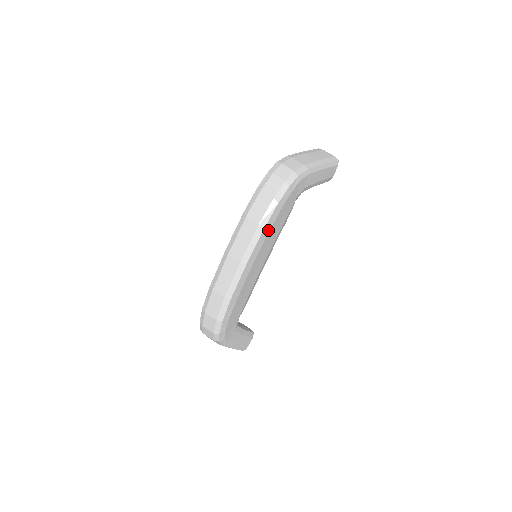
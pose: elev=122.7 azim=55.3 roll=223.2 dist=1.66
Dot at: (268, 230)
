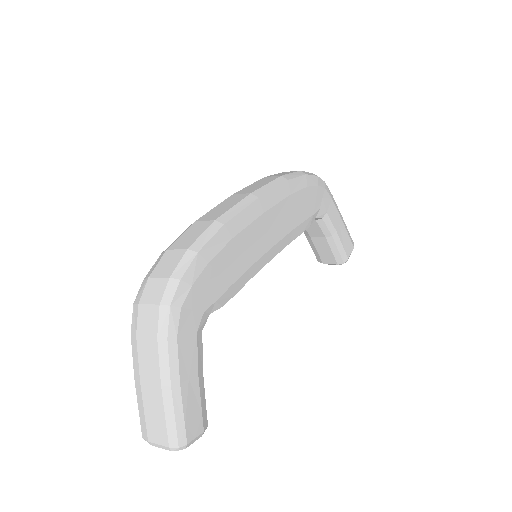
Dot at: (290, 191)
